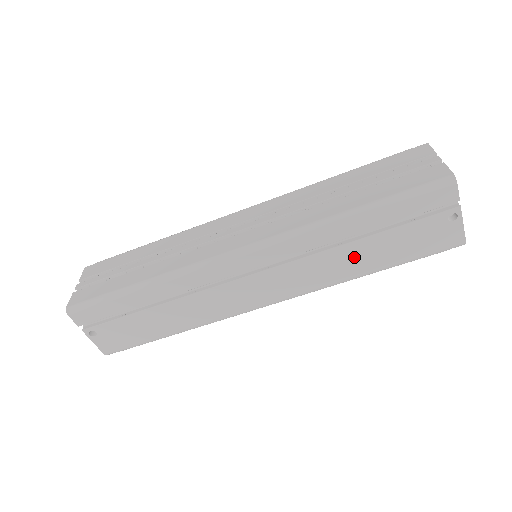
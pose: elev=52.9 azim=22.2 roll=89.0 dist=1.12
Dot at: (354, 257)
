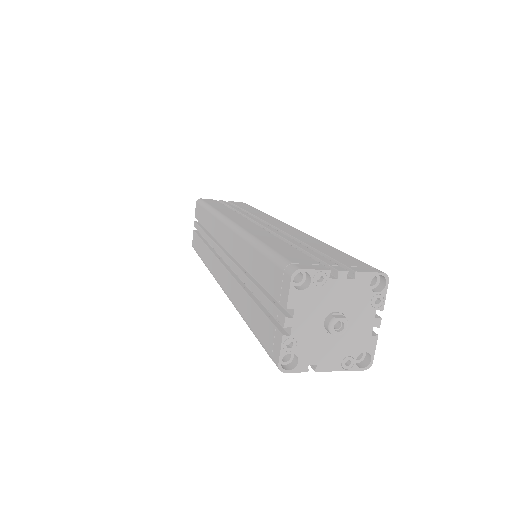
Dot at: occluded
